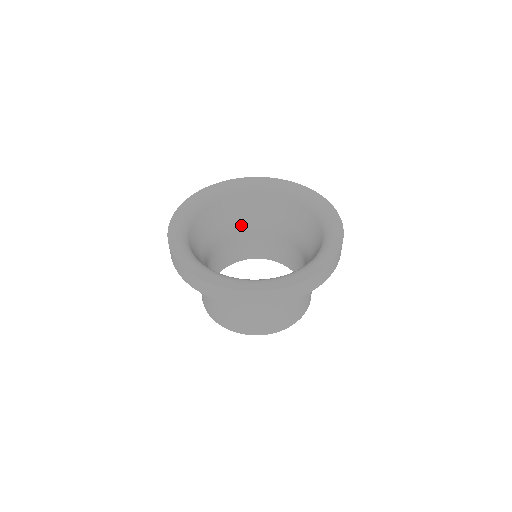
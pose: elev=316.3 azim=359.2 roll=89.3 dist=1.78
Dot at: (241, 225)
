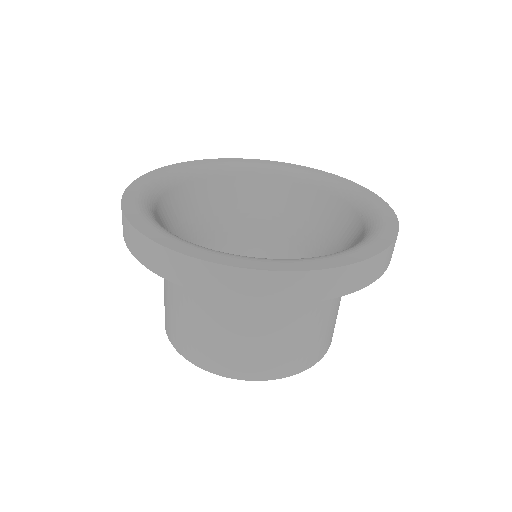
Dot at: (295, 231)
